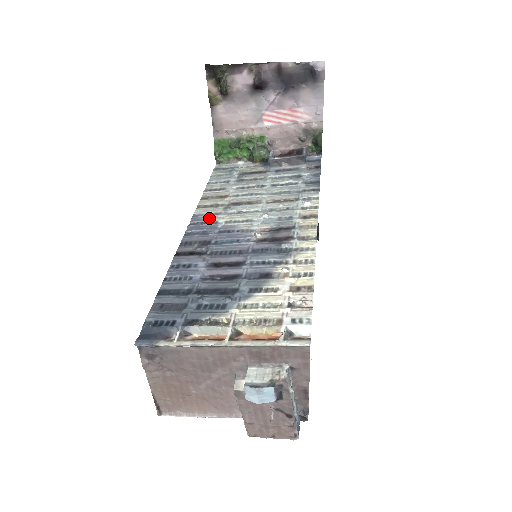
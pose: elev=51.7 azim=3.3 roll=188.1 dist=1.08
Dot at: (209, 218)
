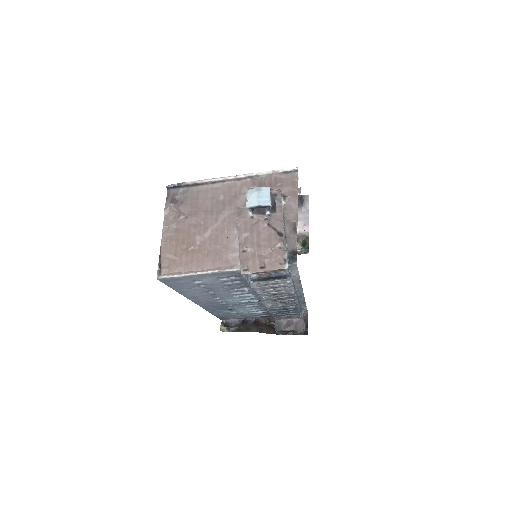
Dot at: occluded
